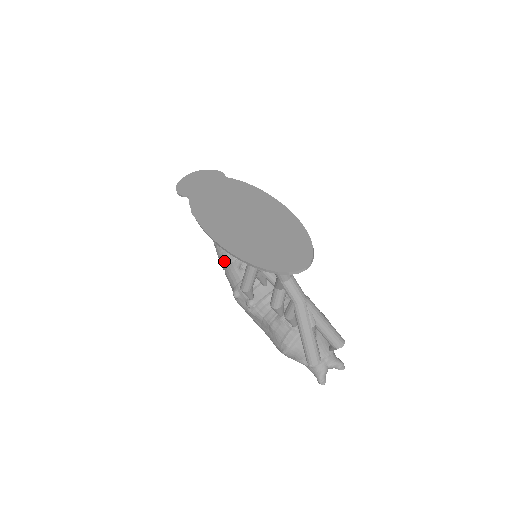
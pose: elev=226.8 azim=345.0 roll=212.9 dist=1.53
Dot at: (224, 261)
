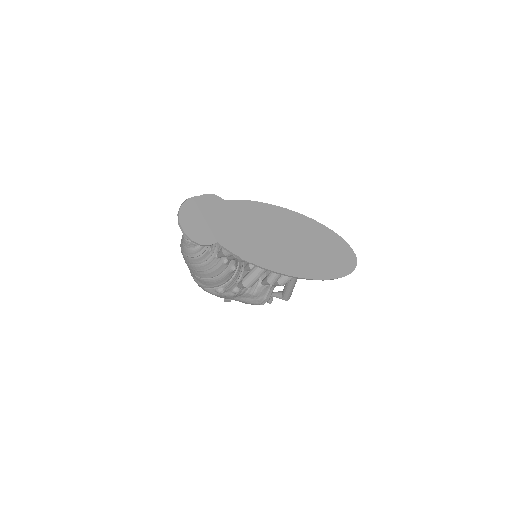
Dot at: (215, 273)
